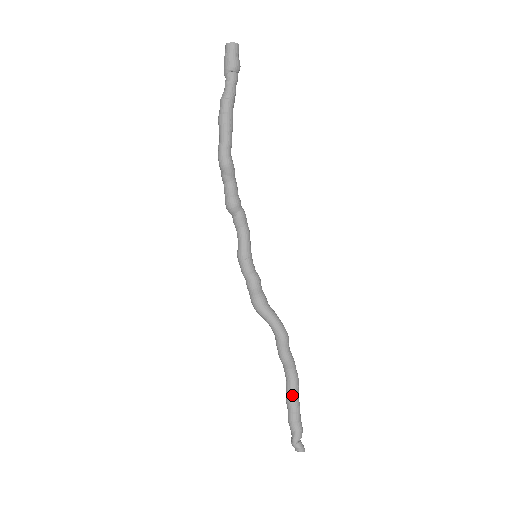
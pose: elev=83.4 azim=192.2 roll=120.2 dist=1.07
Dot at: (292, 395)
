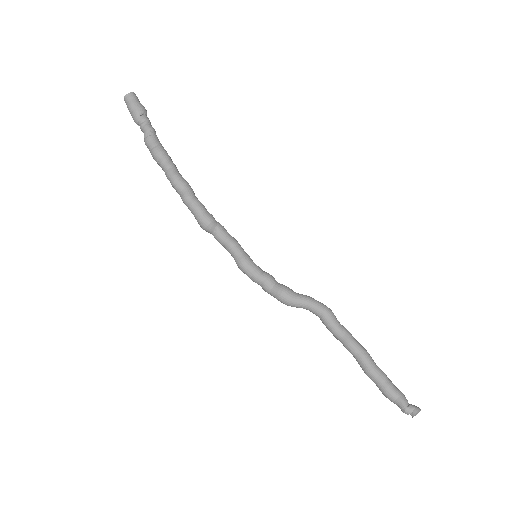
Dot at: (371, 364)
